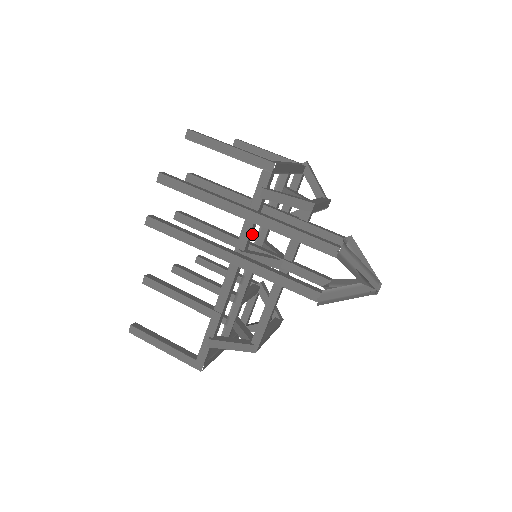
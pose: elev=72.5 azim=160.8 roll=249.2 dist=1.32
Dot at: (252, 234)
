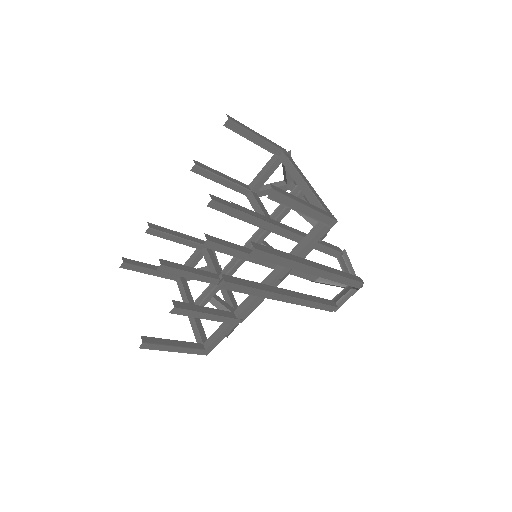
Dot at: occluded
